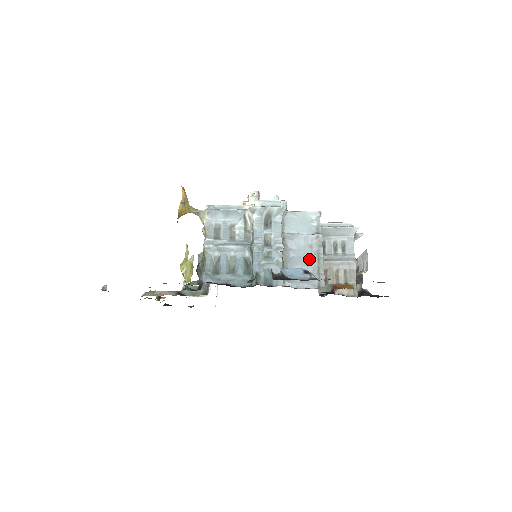
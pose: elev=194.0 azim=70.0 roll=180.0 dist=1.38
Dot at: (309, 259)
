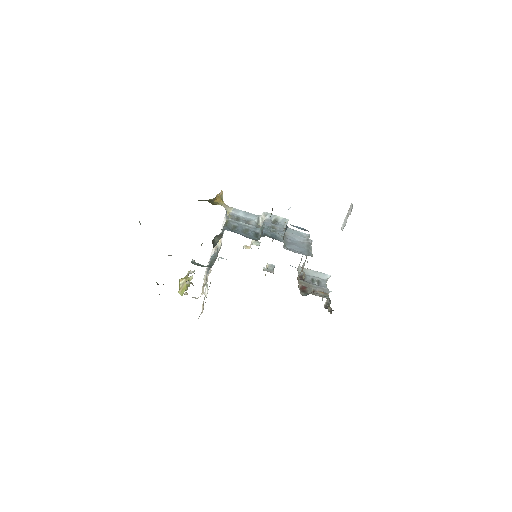
Dot at: (302, 246)
